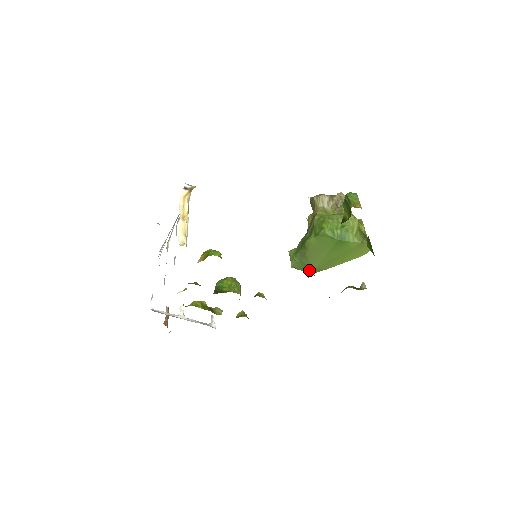
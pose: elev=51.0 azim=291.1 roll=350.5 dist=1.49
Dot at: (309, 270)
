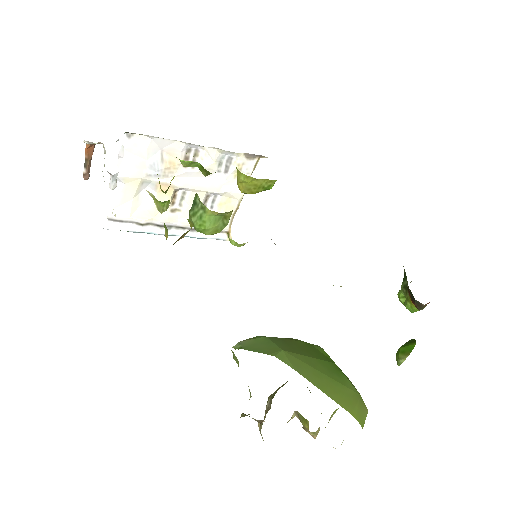
Dot at: (268, 351)
